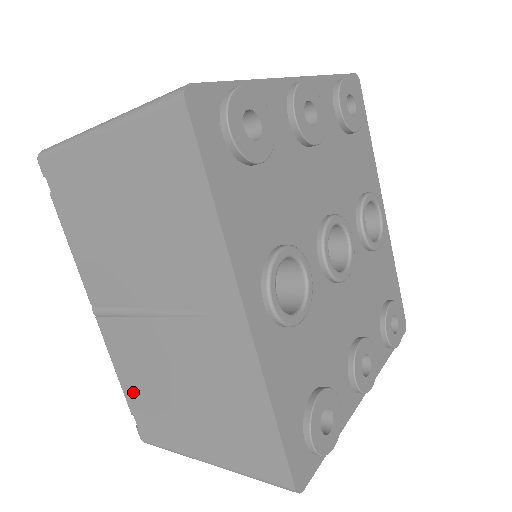
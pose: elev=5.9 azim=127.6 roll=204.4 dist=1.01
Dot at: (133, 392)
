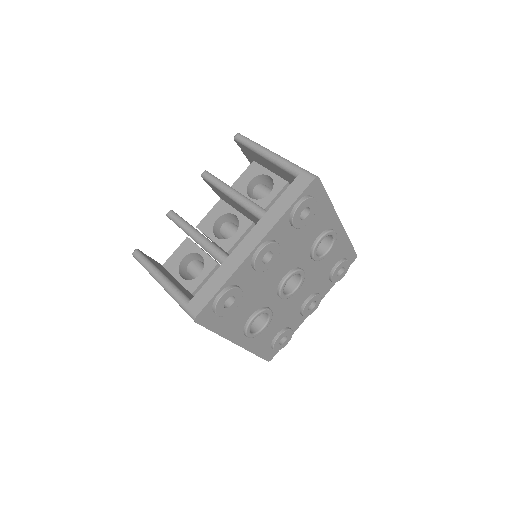
Dot at: occluded
